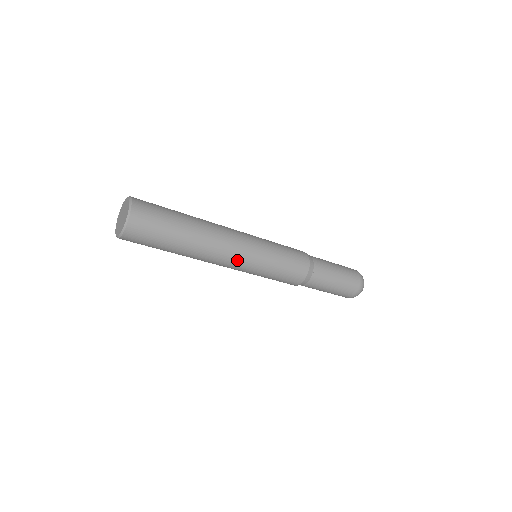
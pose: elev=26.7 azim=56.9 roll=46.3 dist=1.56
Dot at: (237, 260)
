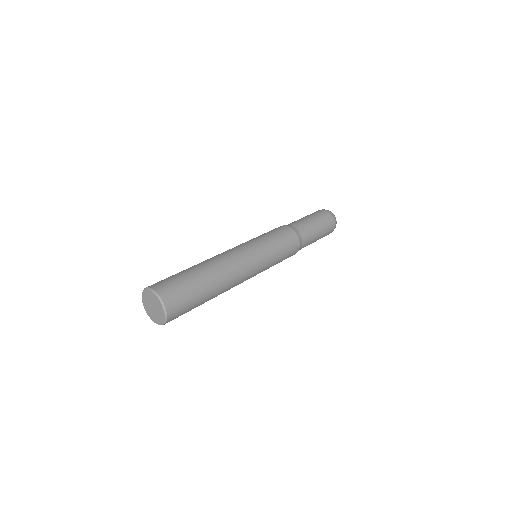
Dot at: occluded
